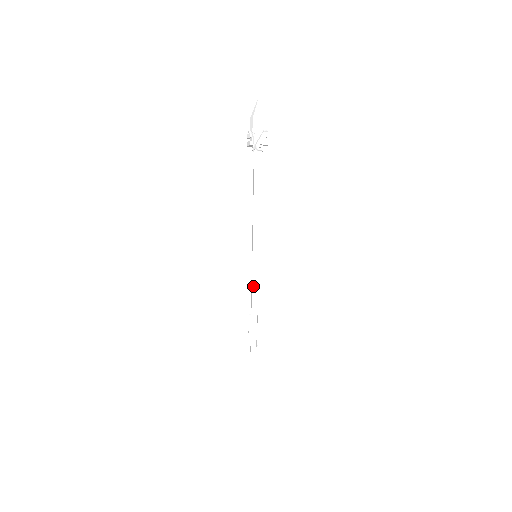
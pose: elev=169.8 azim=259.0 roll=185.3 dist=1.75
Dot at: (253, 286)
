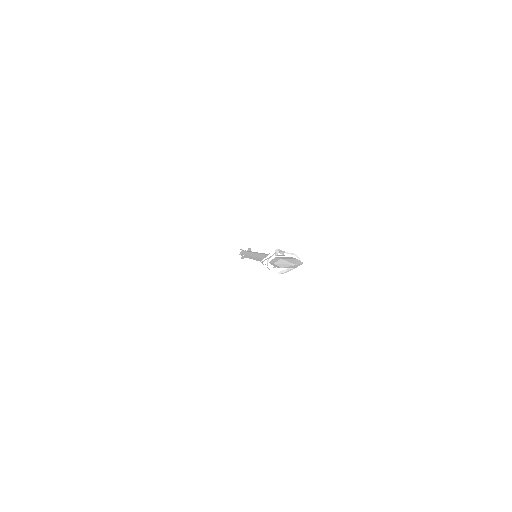
Dot at: occluded
